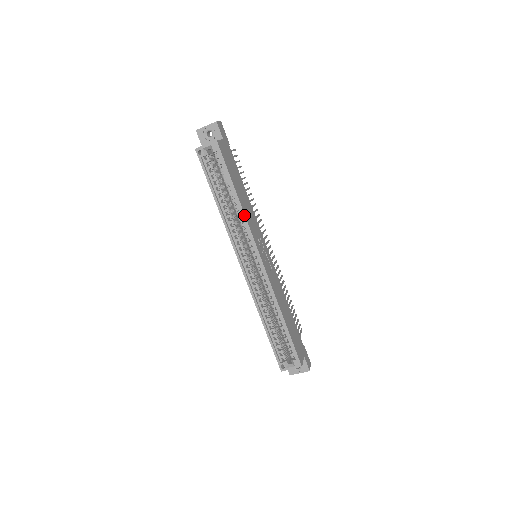
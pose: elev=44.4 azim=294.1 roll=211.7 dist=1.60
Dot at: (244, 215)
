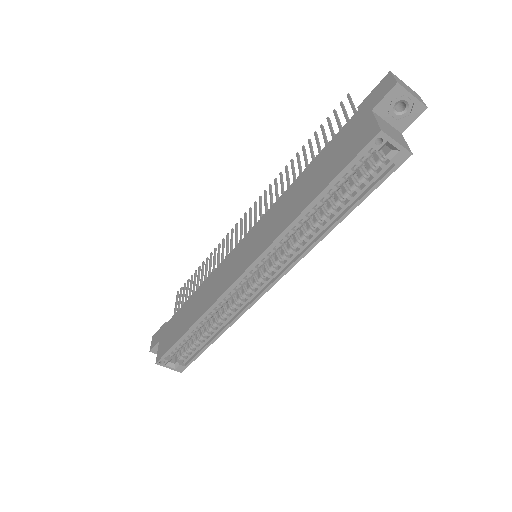
Dot at: (316, 244)
